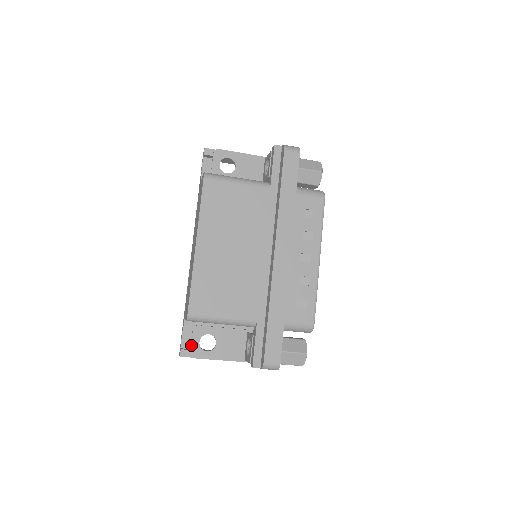
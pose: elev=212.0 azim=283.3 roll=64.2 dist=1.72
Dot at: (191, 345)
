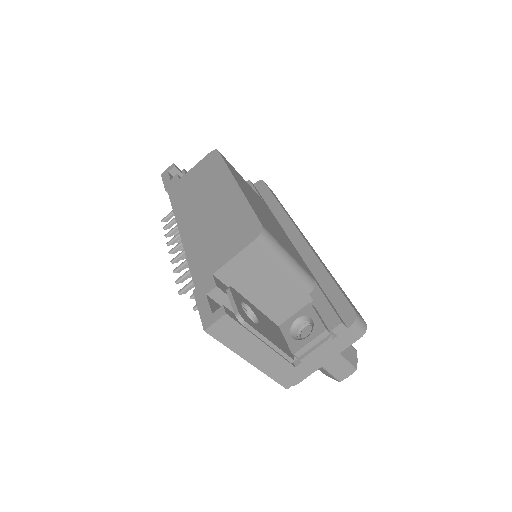
Dot at: (235, 304)
